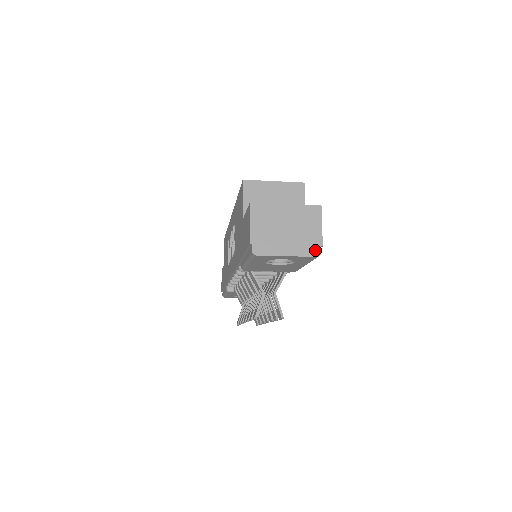
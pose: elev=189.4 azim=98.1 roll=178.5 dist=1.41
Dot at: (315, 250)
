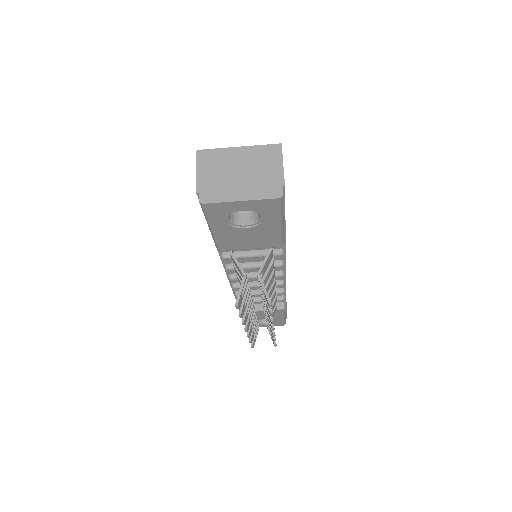
Dot at: (275, 191)
